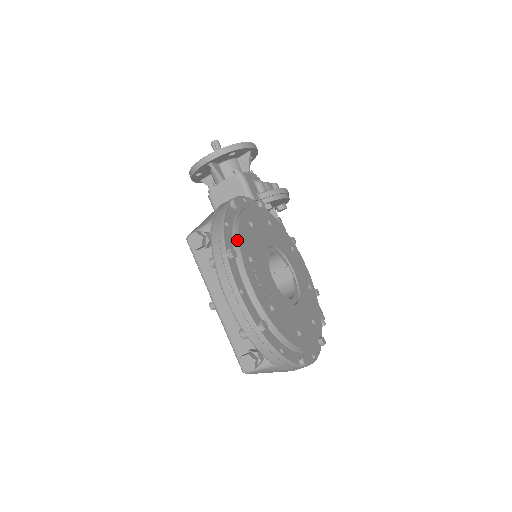
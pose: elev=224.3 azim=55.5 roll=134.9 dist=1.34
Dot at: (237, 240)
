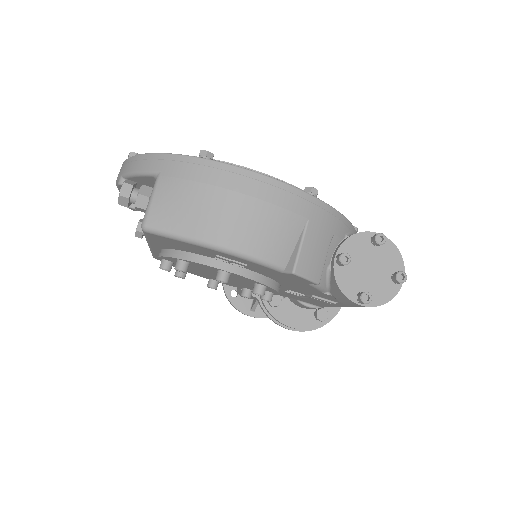
Dot at: occluded
